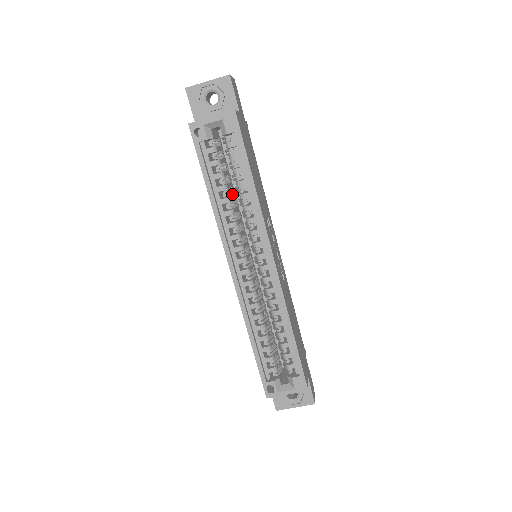
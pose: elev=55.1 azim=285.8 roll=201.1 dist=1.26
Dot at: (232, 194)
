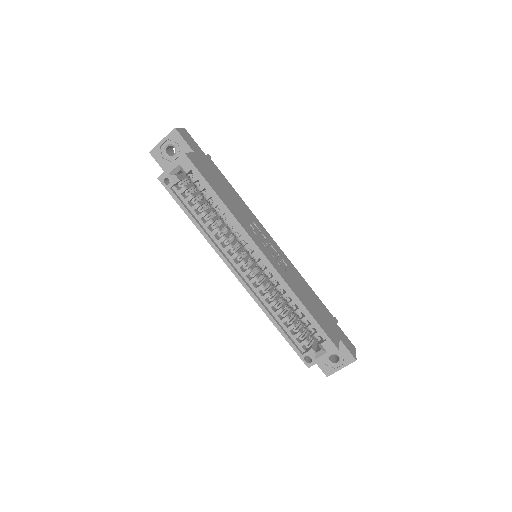
Dot at: occluded
